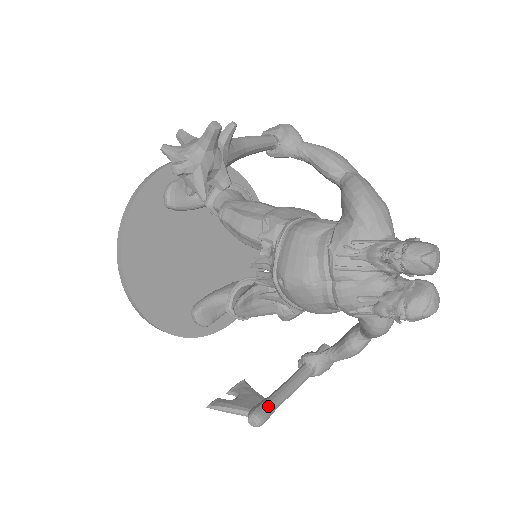
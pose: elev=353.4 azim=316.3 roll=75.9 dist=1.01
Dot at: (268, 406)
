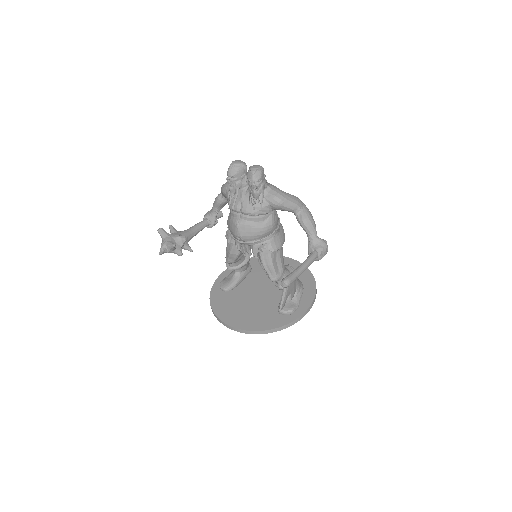
Dot at: (288, 275)
